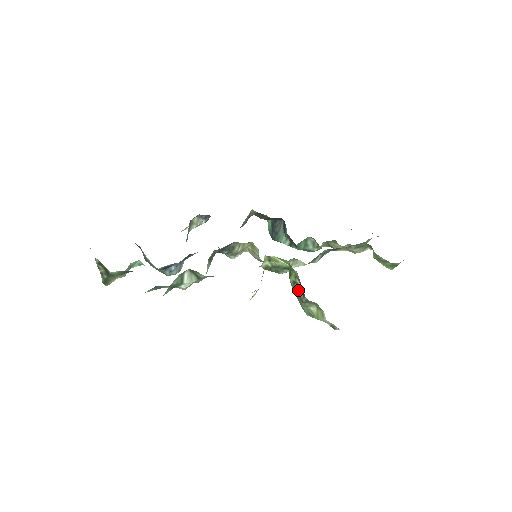
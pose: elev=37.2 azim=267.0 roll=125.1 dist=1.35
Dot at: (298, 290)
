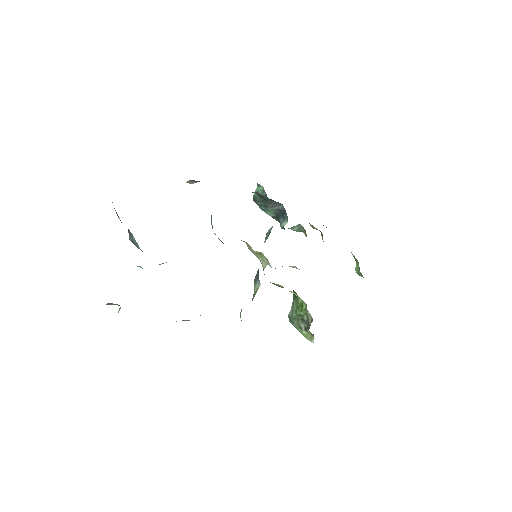
Dot at: (300, 320)
